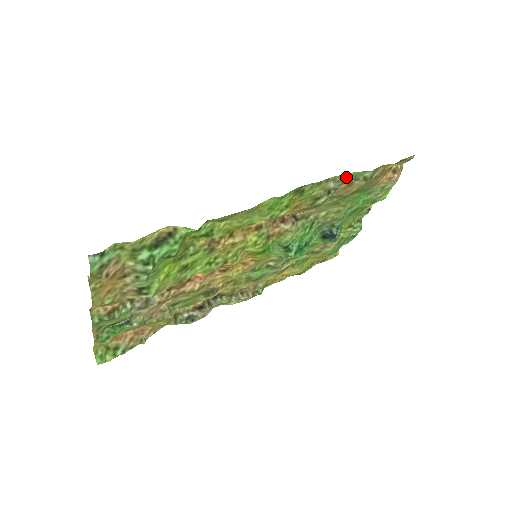
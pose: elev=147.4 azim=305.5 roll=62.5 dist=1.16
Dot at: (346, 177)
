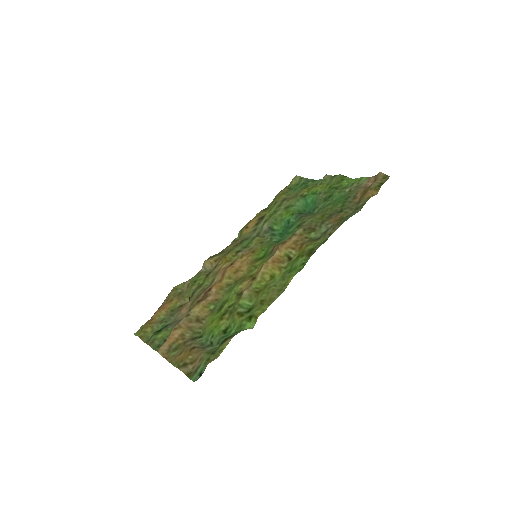
Dot at: (342, 222)
